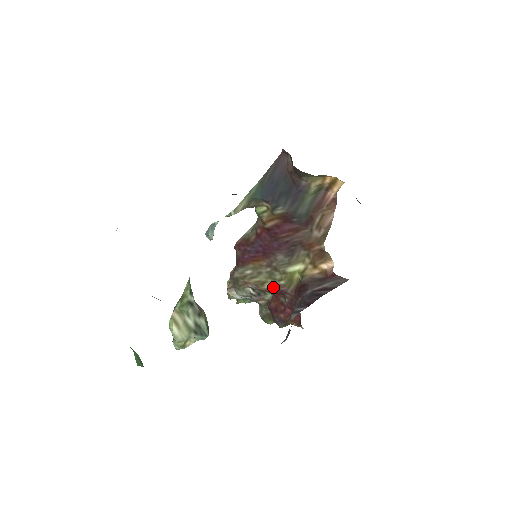
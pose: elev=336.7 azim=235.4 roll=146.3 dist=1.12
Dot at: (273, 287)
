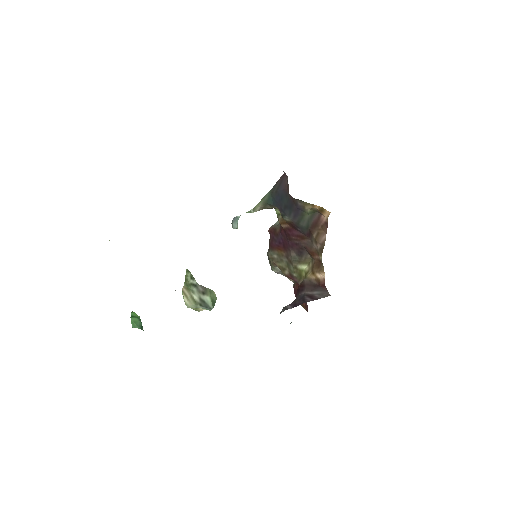
Dot at: (290, 275)
